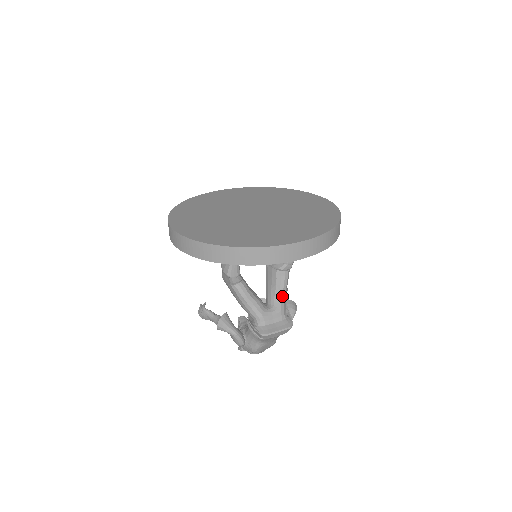
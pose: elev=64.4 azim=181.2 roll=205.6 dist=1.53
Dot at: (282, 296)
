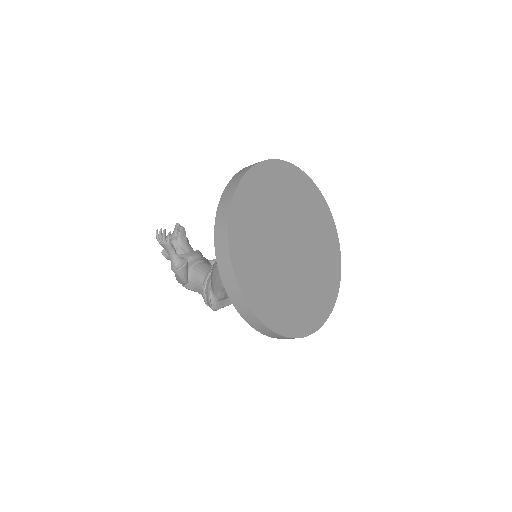
Dot at: occluded
